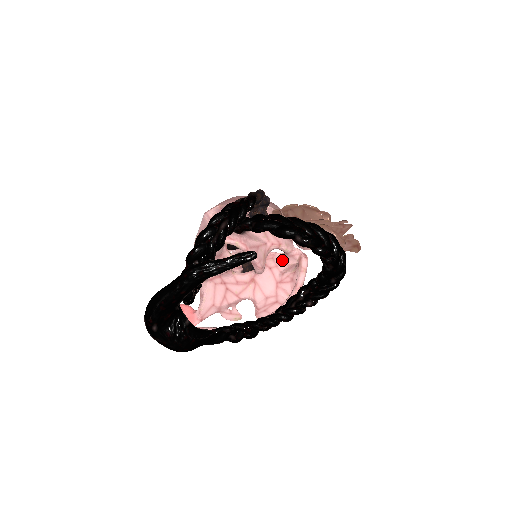
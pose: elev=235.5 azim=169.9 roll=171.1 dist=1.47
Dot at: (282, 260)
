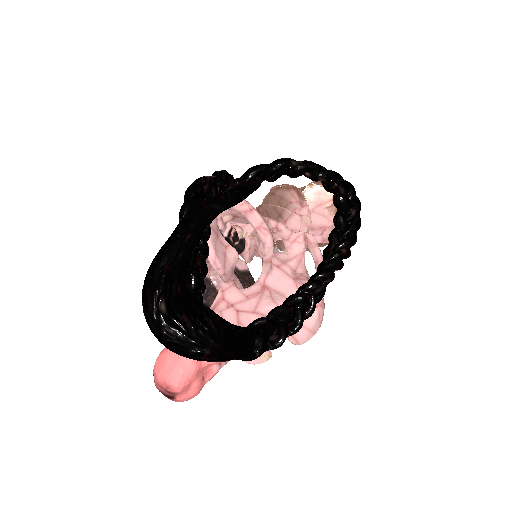
Dot at: (286, 256)
